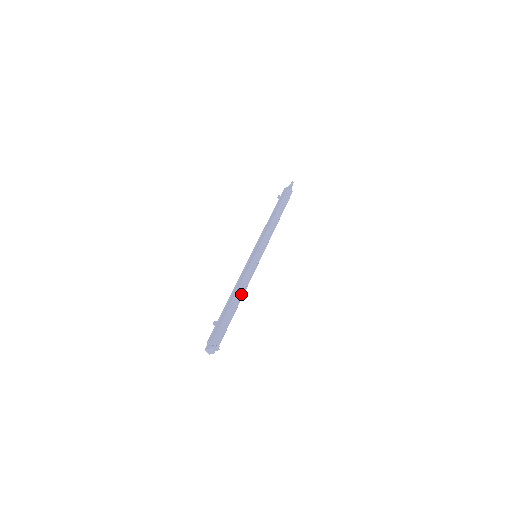
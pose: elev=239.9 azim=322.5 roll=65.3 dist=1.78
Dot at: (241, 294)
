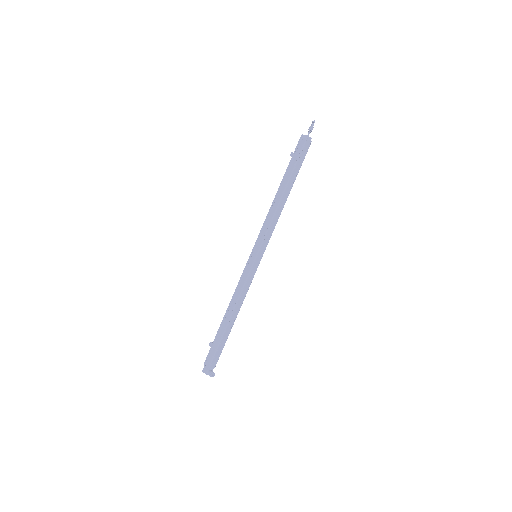
Dot at: (237, 311)
